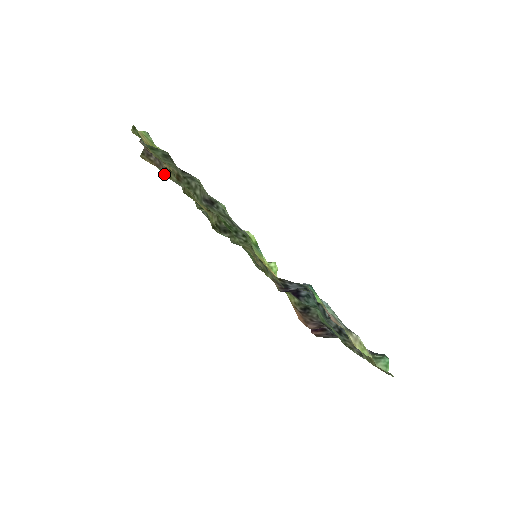
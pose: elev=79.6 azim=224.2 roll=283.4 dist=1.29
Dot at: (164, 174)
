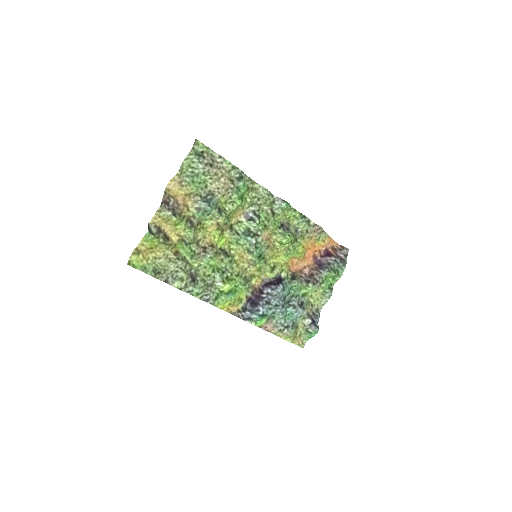
Dot at: (184, 206)
